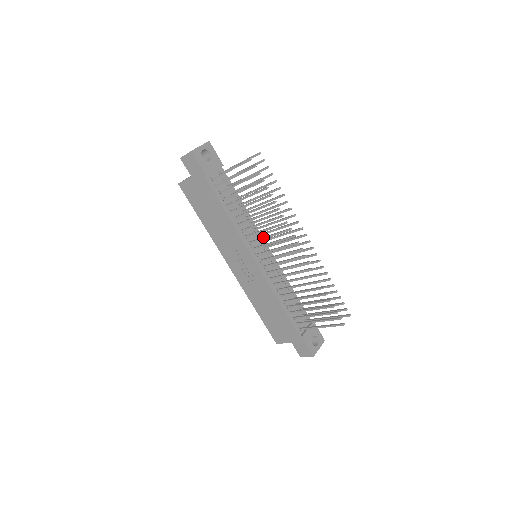
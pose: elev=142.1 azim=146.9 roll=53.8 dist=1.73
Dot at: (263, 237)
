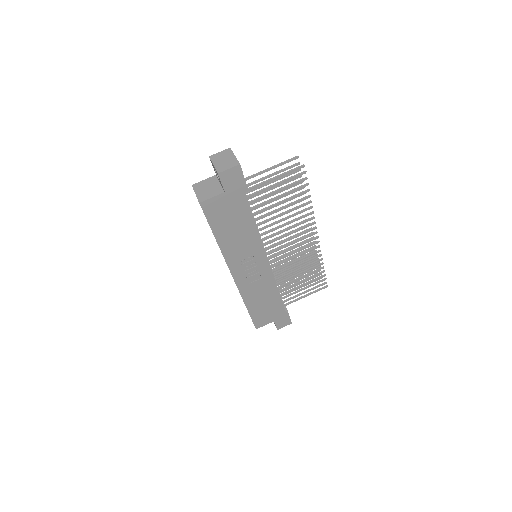
Dot at: (283, 236)
